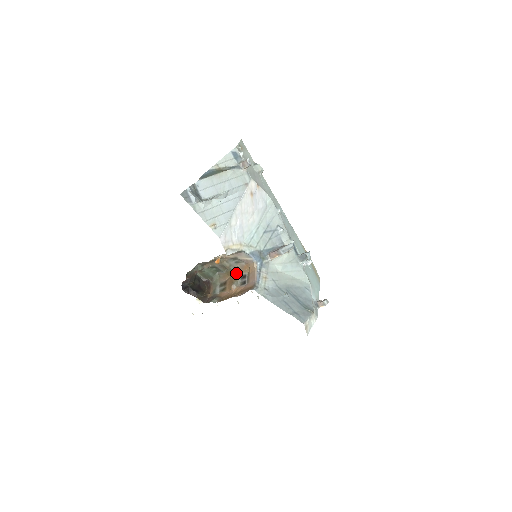
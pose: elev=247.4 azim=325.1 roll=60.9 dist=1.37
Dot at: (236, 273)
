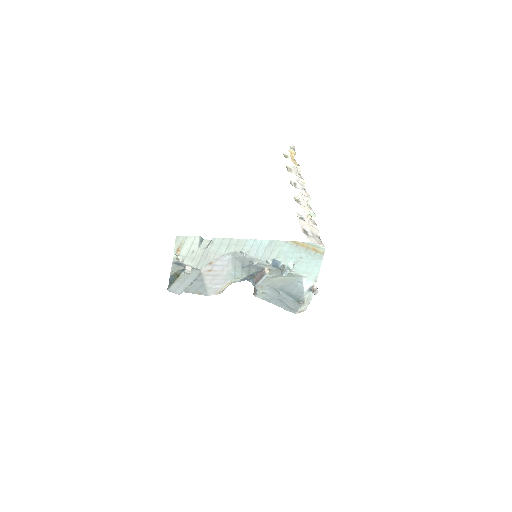
Dot at: occluded
